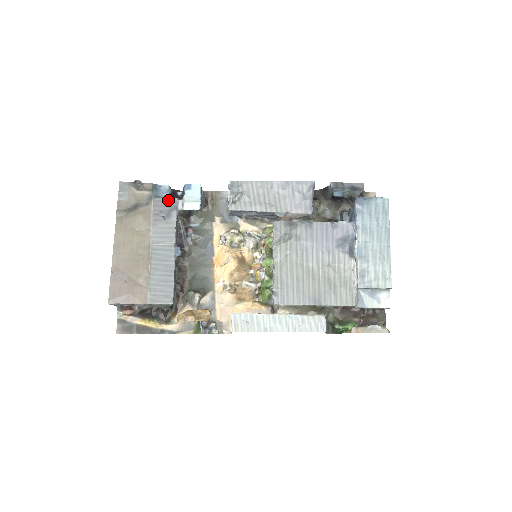
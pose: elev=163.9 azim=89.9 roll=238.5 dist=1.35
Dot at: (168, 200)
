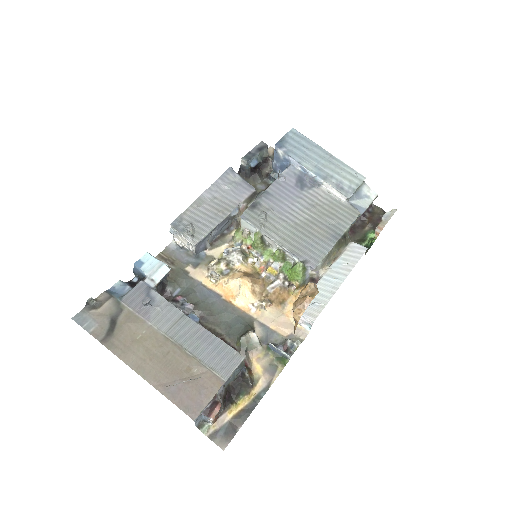
Dot at: (135, 289)
